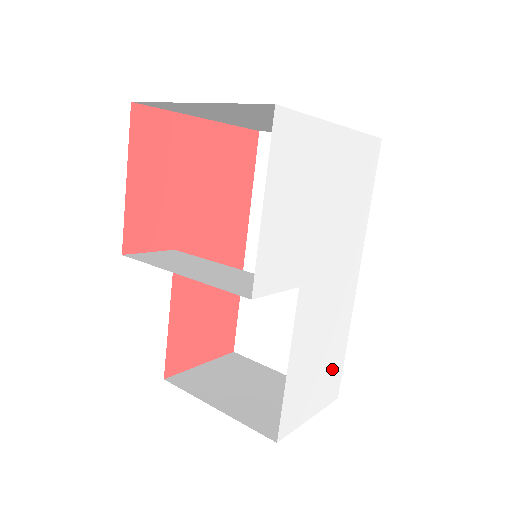
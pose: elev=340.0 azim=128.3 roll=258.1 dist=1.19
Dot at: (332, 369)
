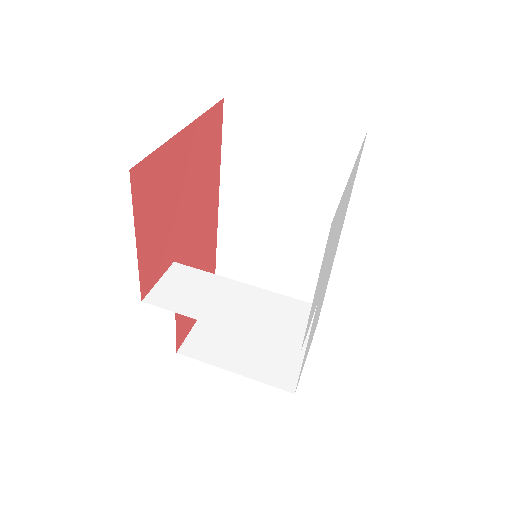
Dot at: (318, 316)
